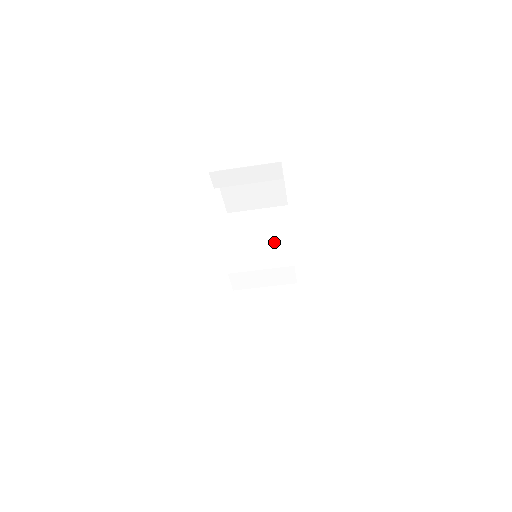
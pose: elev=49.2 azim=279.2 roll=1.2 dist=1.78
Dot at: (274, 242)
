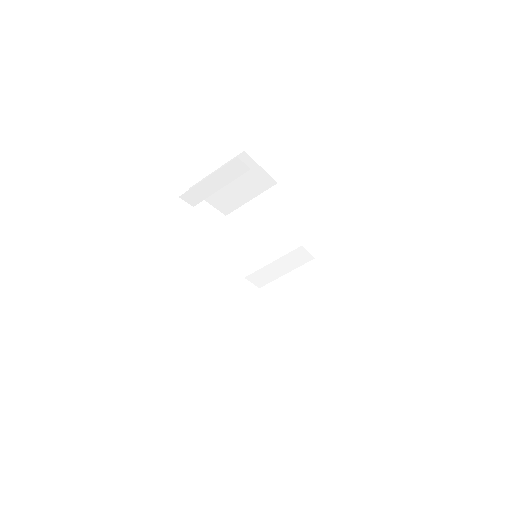
Dot at: (276, 228)
